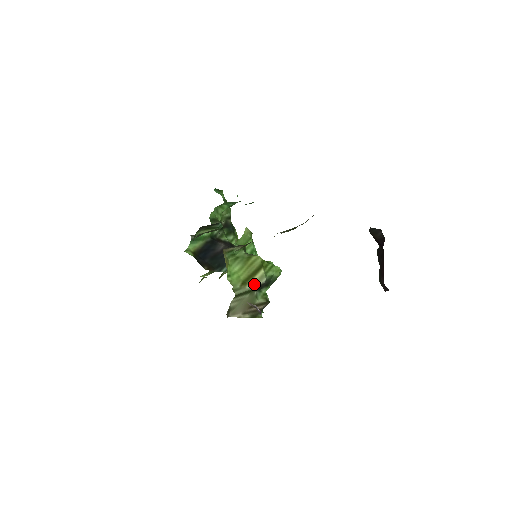
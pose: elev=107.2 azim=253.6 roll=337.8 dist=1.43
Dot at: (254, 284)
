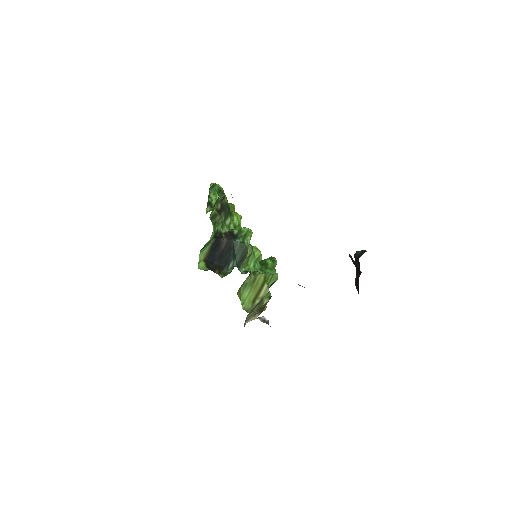
Dot at: (261, 298)
